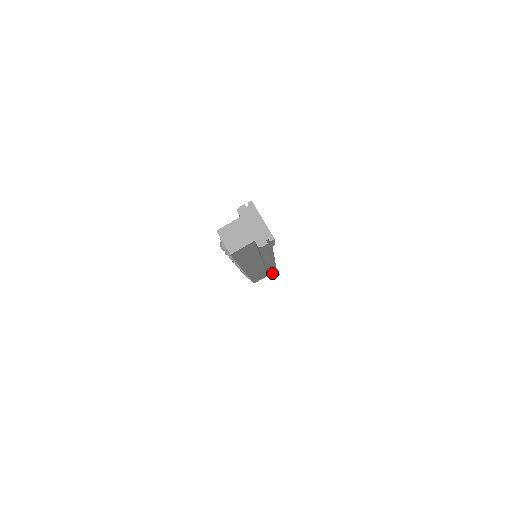
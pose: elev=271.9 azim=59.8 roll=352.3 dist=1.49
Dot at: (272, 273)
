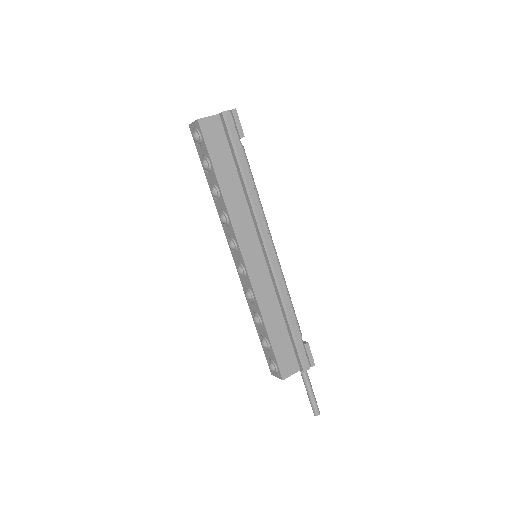
Dot at: (291, 315)
